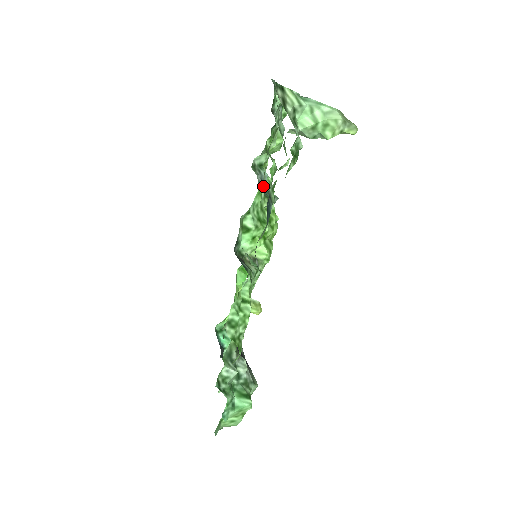
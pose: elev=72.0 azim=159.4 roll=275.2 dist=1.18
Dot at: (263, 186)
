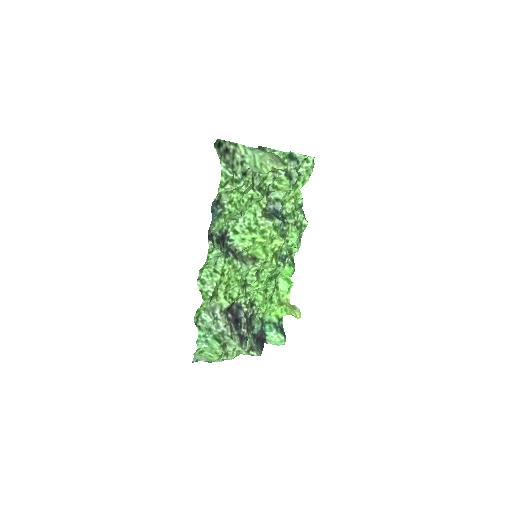
Dot at: (260, 209)
